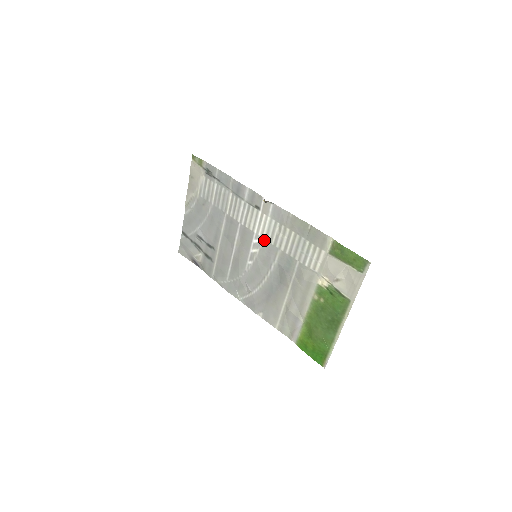
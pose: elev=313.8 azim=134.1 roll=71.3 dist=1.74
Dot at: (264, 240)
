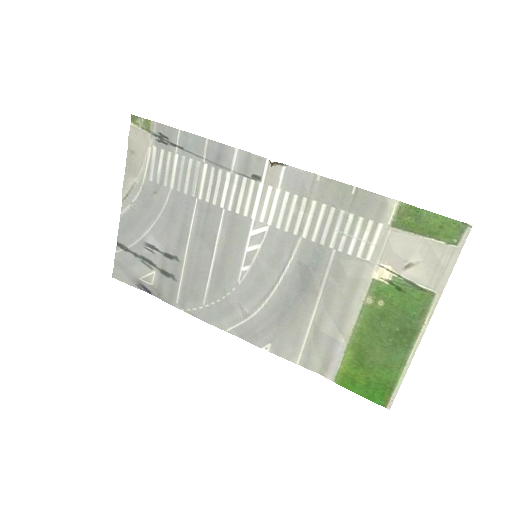
Dot at: (270, 227)
